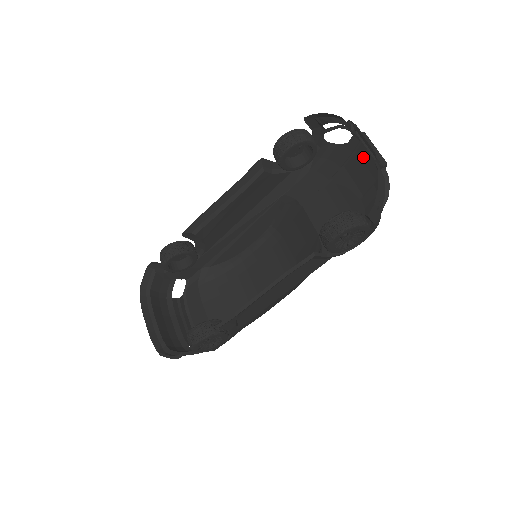
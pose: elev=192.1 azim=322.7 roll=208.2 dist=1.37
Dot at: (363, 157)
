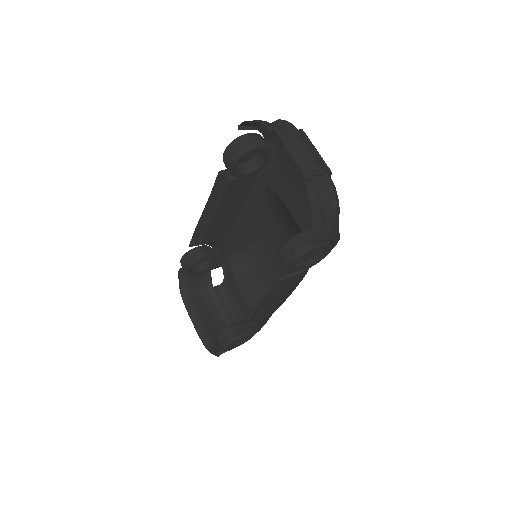
Dot at: occluded
